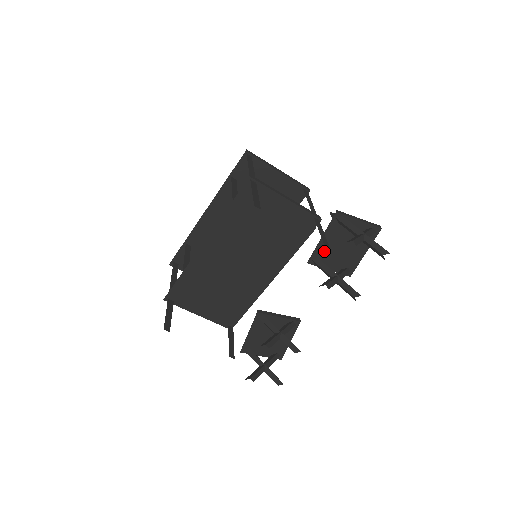
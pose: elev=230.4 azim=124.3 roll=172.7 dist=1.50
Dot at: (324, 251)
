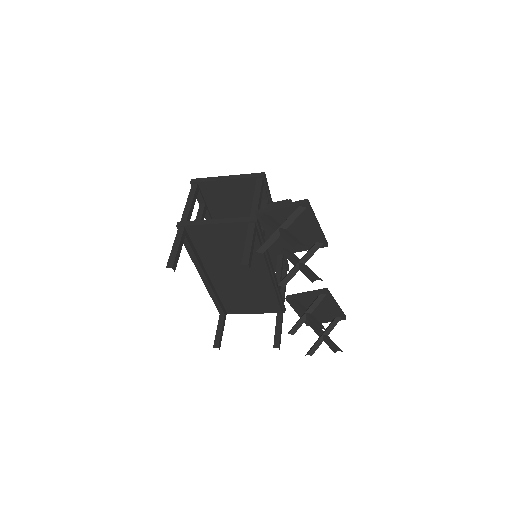
Dot at: (282, 242)
